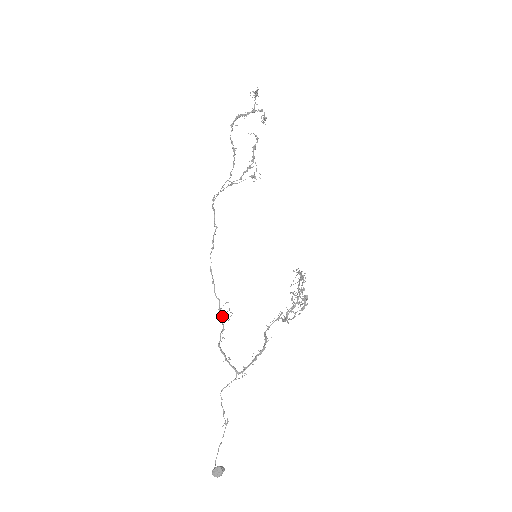
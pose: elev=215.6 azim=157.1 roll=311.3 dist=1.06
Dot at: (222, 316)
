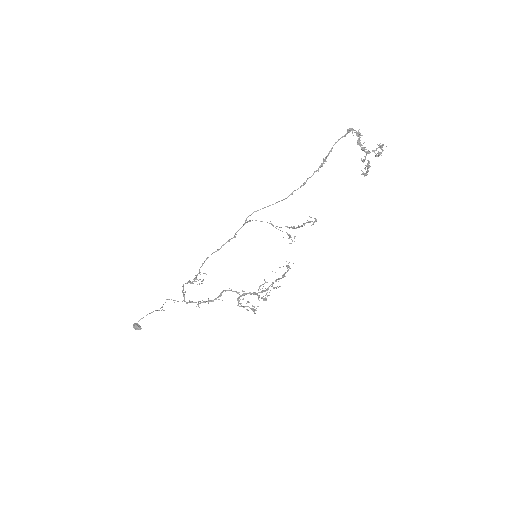
Dot at: occluded
